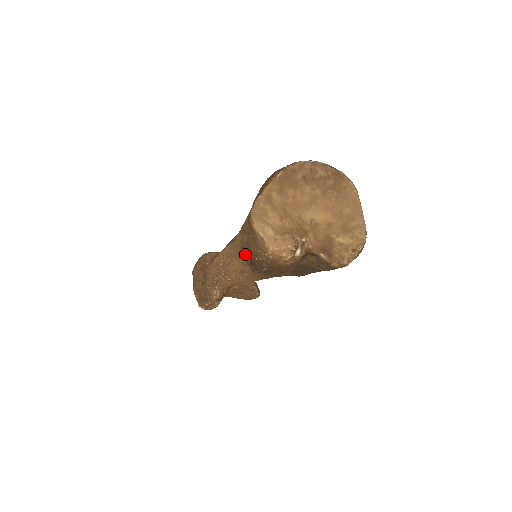
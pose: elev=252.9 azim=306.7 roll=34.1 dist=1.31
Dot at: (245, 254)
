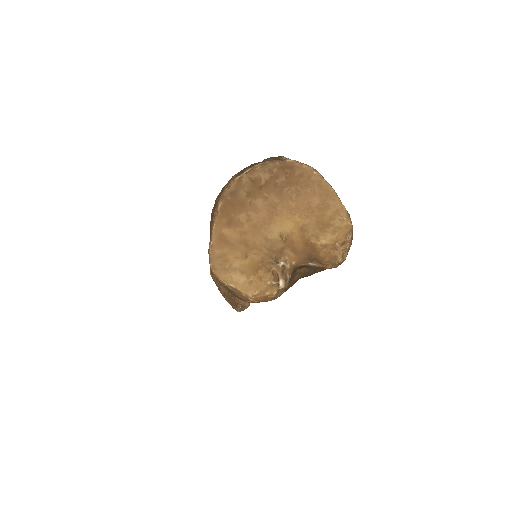
Dot at: occluded
